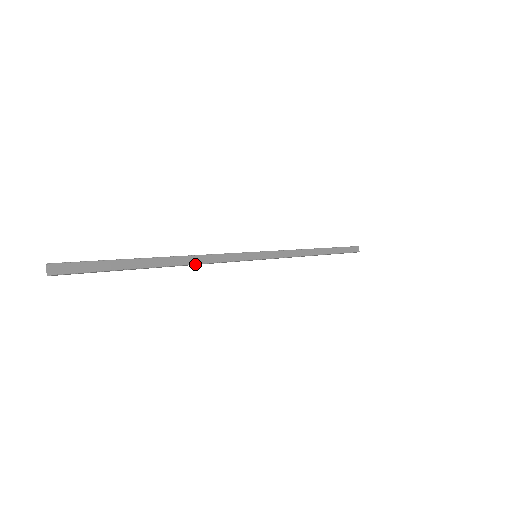
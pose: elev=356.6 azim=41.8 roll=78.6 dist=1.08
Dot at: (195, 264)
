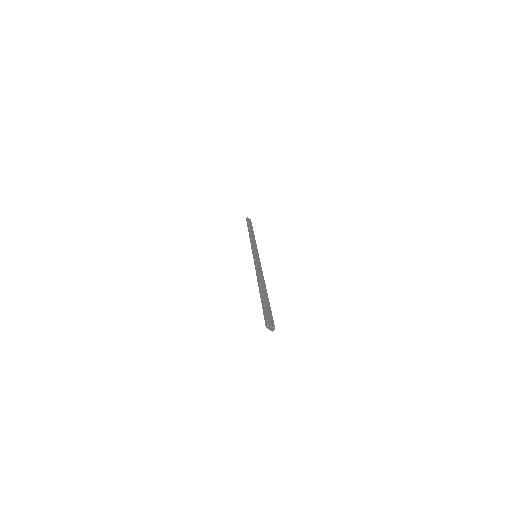
Dot at: occluded
